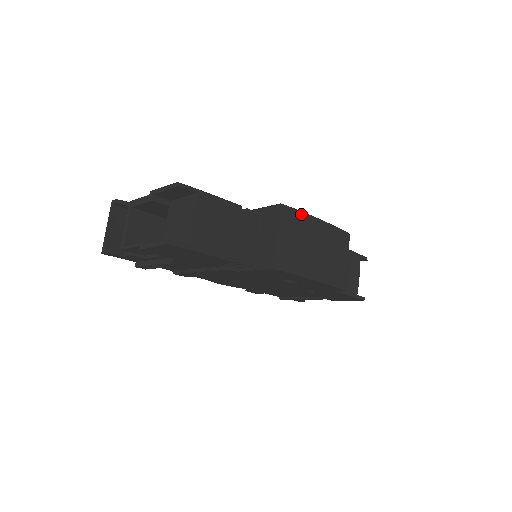
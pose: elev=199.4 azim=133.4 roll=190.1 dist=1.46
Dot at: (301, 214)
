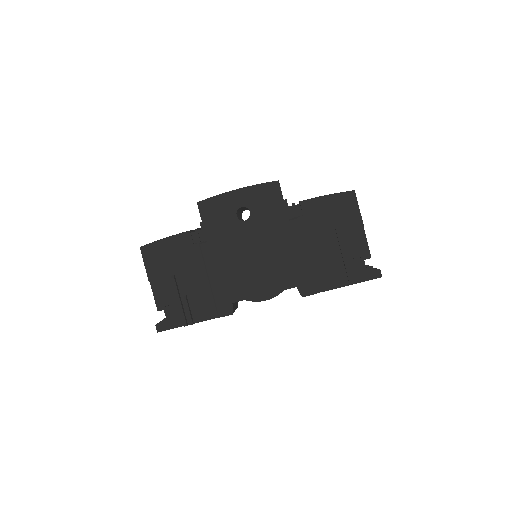
Dot at: occluded
